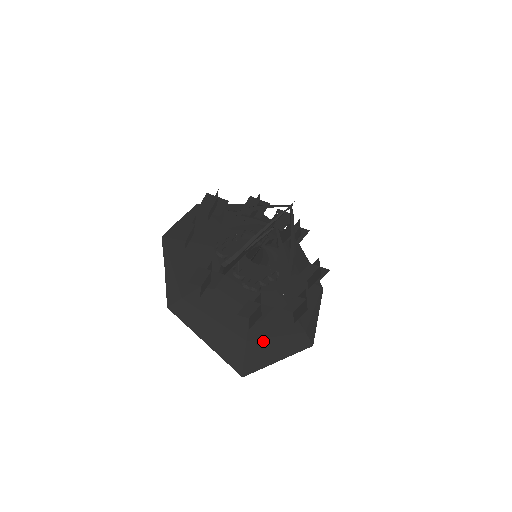
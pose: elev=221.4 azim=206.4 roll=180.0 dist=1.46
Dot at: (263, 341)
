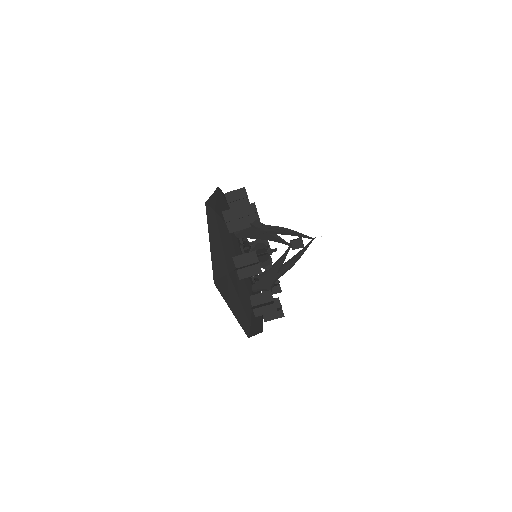
Dot at: (234, 289)
